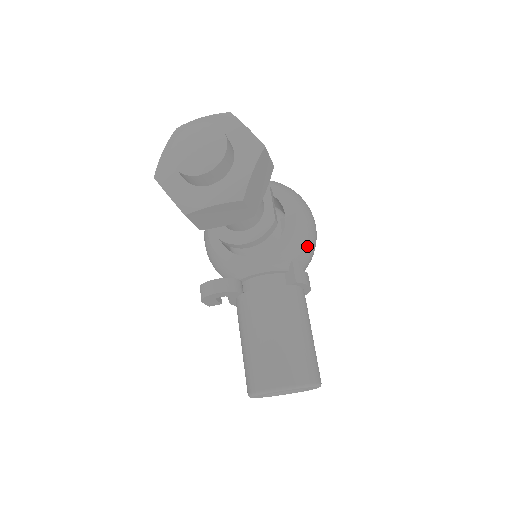
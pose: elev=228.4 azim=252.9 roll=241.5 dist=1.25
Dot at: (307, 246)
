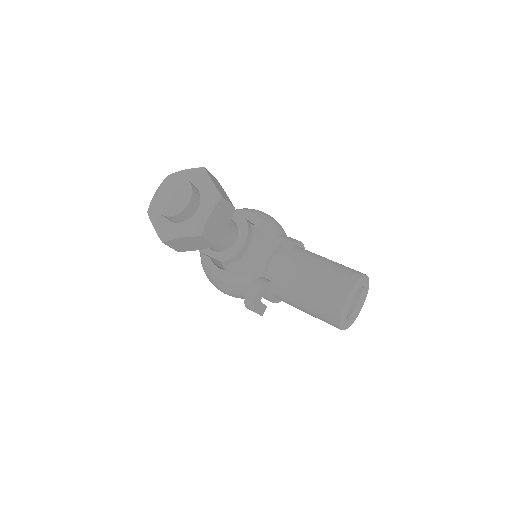
Dot at: (276, 224)
